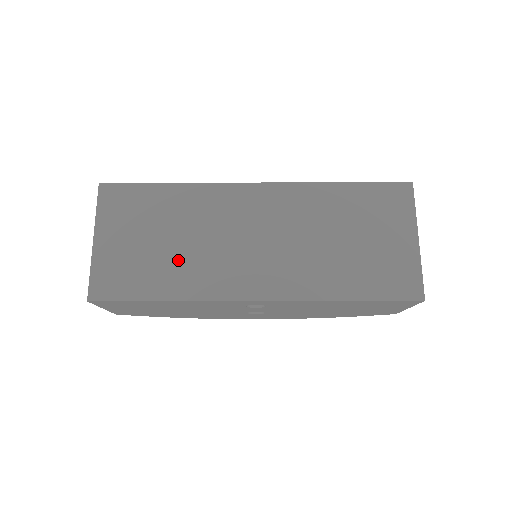
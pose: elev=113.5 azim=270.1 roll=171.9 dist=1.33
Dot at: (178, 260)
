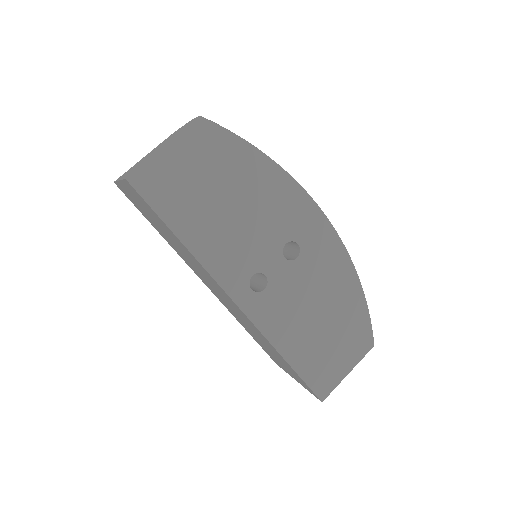
Dot at: (170, 241)
